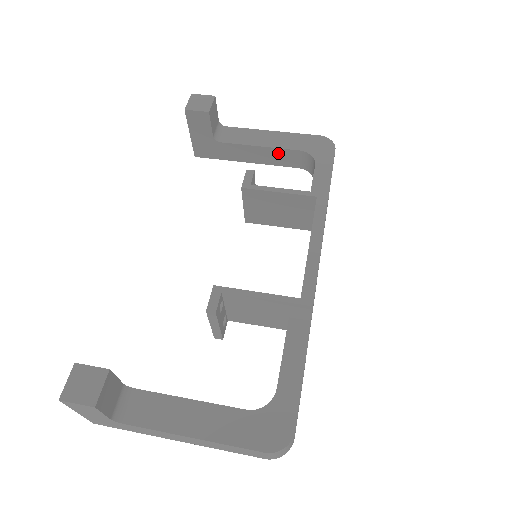
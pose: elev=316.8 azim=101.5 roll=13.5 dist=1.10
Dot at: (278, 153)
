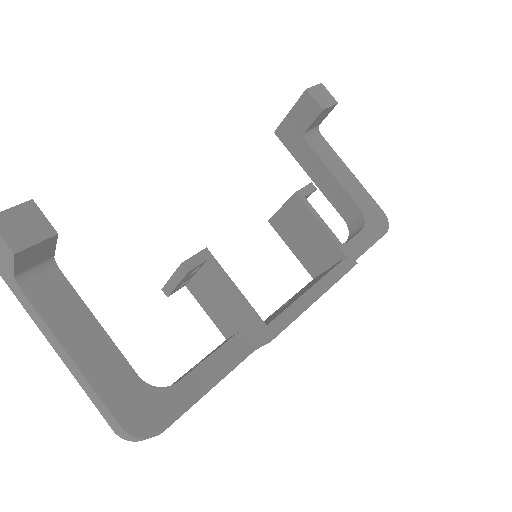
Dot at: (341, 193)
